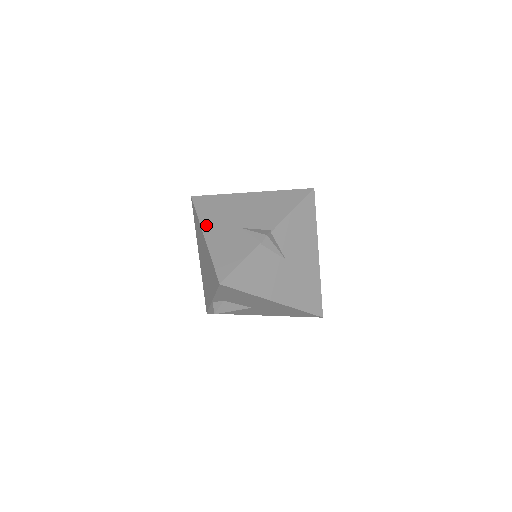
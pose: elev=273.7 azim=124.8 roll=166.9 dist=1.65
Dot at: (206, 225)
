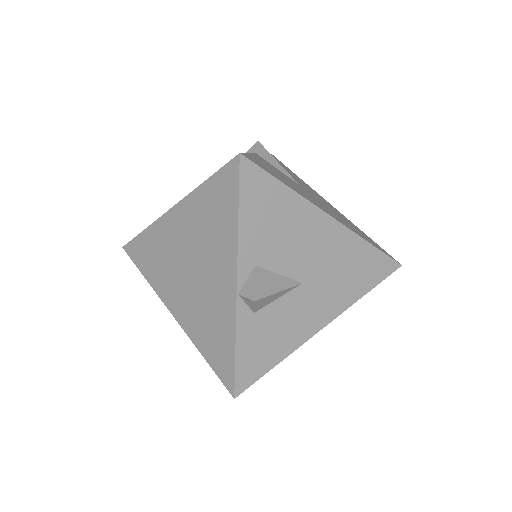
Dot at: occluded
